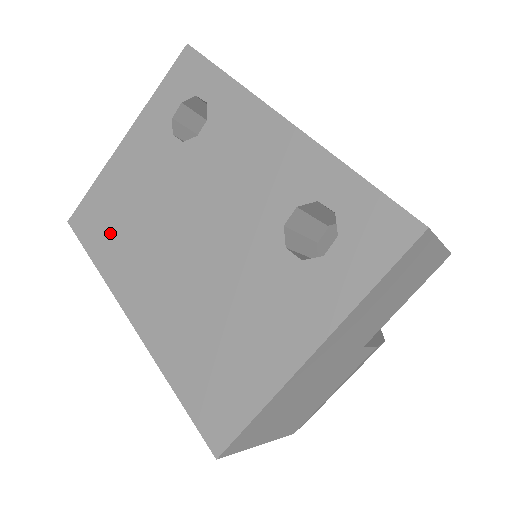
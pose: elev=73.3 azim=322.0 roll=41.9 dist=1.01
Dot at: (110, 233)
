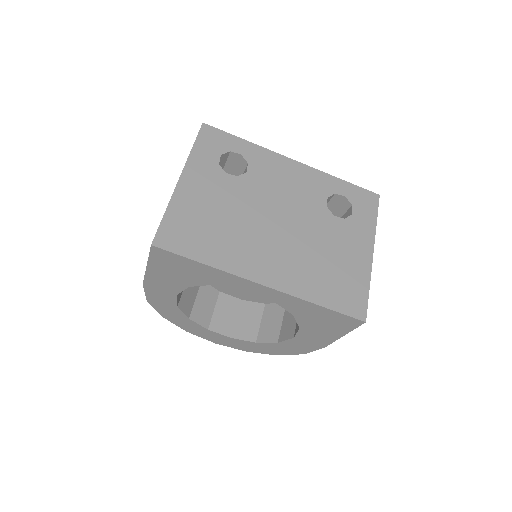
Dot at: (209, 240)
